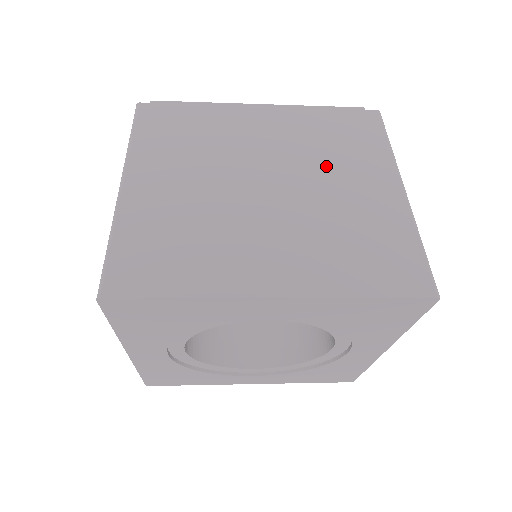
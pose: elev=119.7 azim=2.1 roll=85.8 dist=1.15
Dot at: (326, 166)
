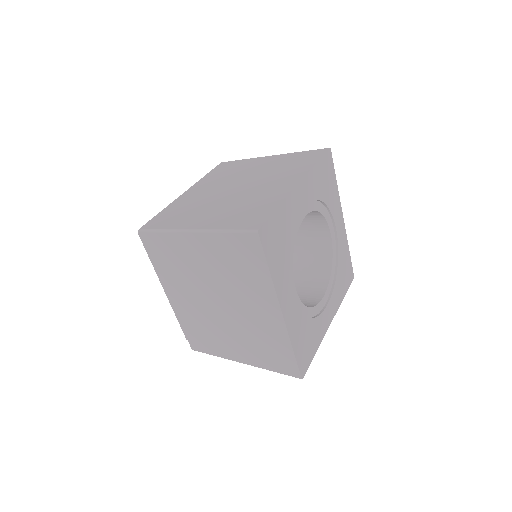
Dot at: (240, 174)
